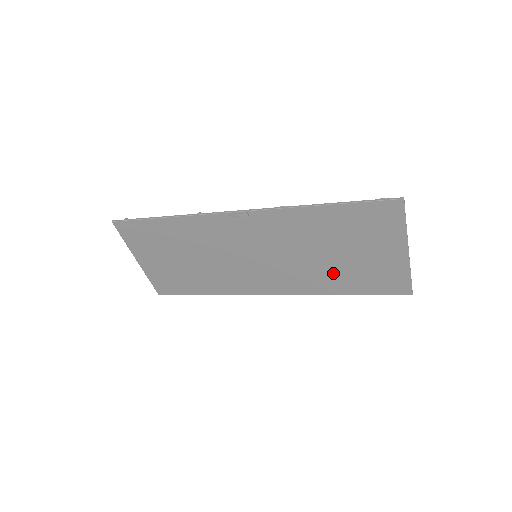
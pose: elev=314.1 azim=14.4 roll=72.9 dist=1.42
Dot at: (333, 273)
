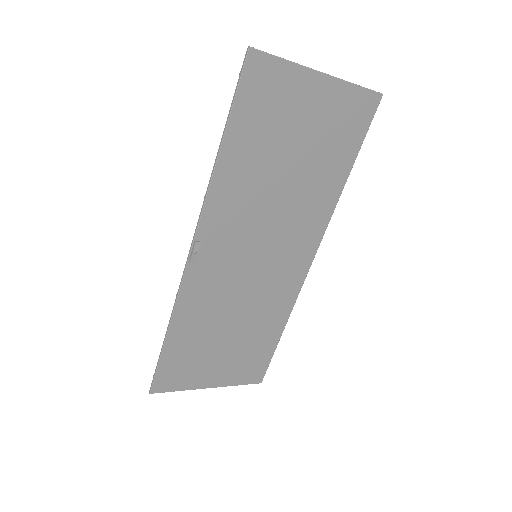
Dot at: (314, 177)
